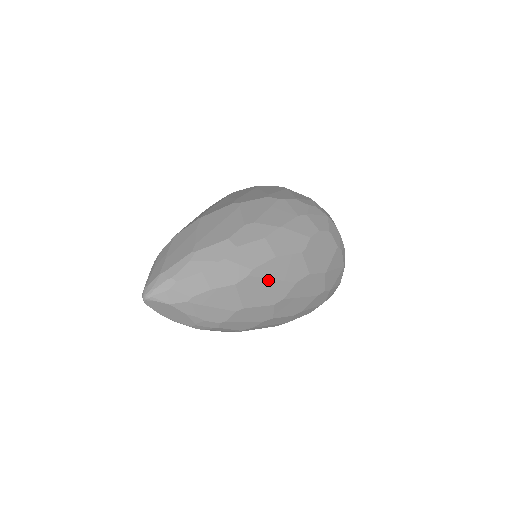
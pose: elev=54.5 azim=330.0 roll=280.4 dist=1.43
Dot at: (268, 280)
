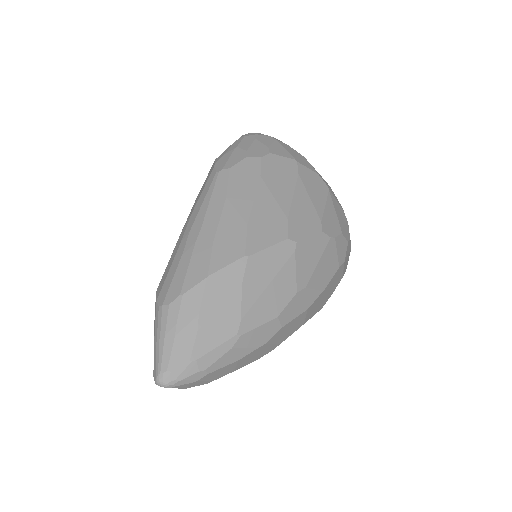
Dot at: occluded
